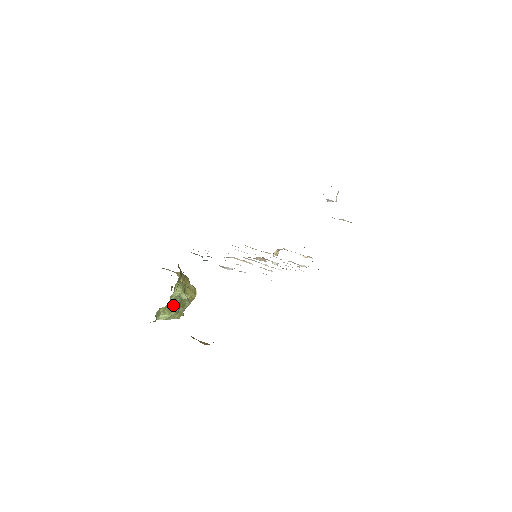
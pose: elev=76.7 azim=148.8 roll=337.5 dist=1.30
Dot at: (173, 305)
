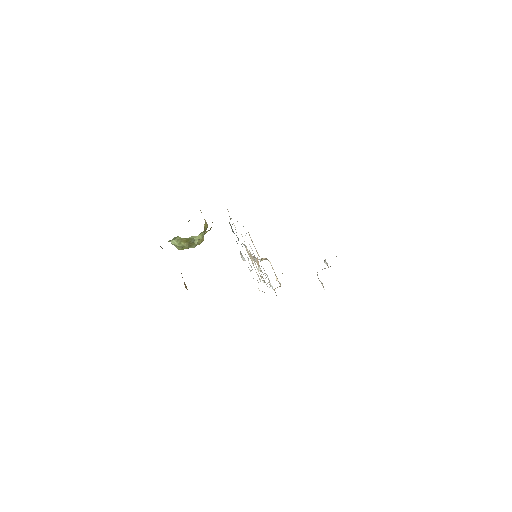
Dot at: (186, 241)
